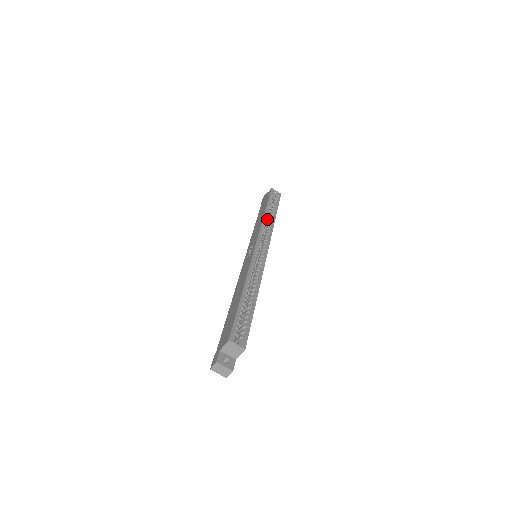
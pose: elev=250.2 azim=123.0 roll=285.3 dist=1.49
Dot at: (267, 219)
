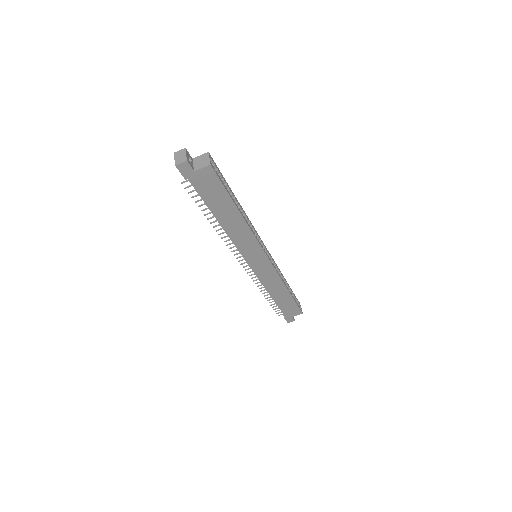
Dot at: occluded
